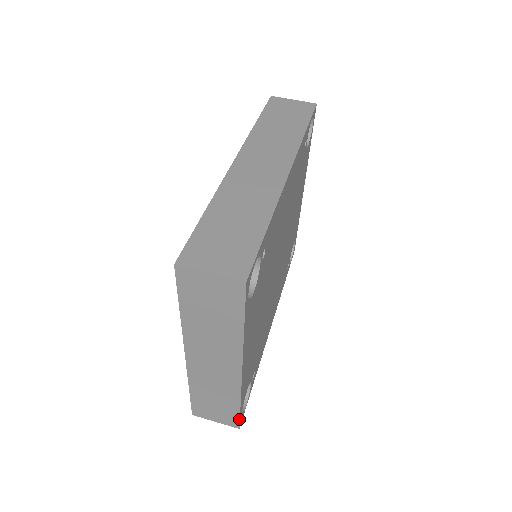
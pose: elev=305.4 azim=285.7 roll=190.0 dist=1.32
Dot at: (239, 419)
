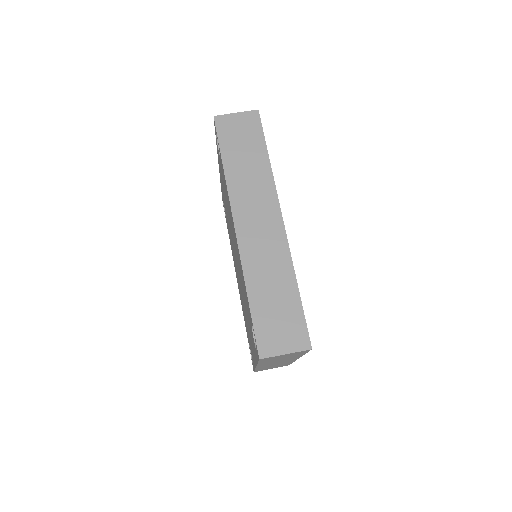
Dot at: occluded
